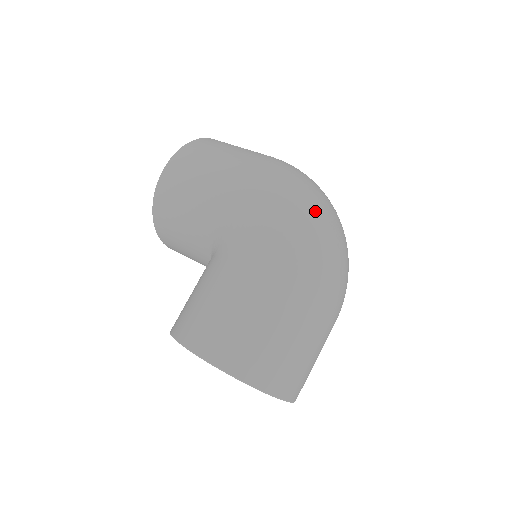
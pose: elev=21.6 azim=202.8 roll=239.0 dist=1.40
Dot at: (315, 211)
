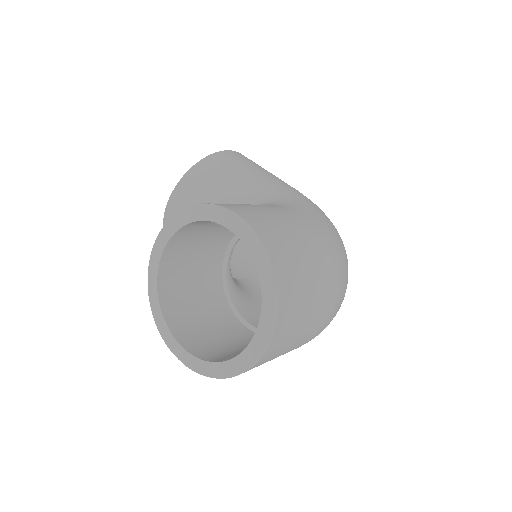
Dot at: occluded
